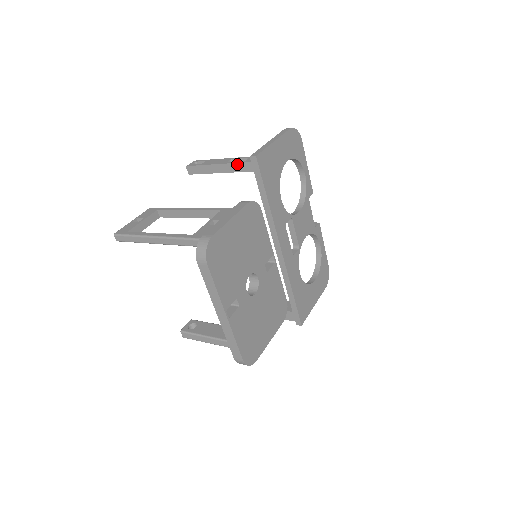
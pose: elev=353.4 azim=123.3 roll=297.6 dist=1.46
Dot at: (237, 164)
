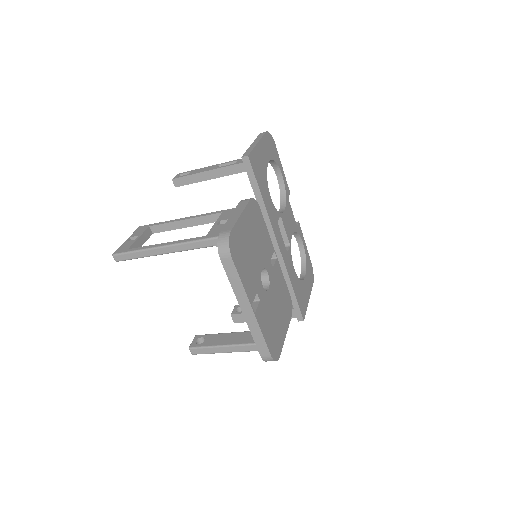
Dot at: (228, 167)
